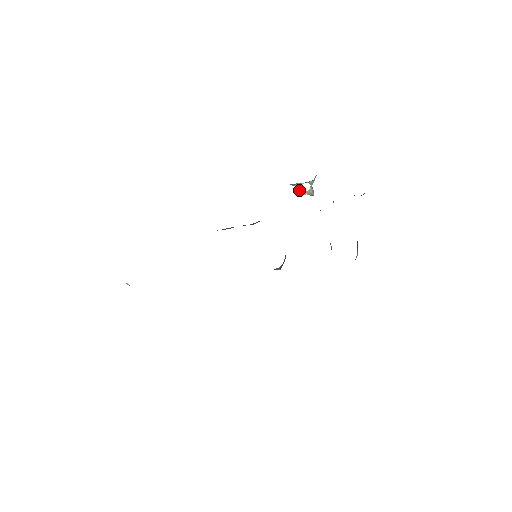
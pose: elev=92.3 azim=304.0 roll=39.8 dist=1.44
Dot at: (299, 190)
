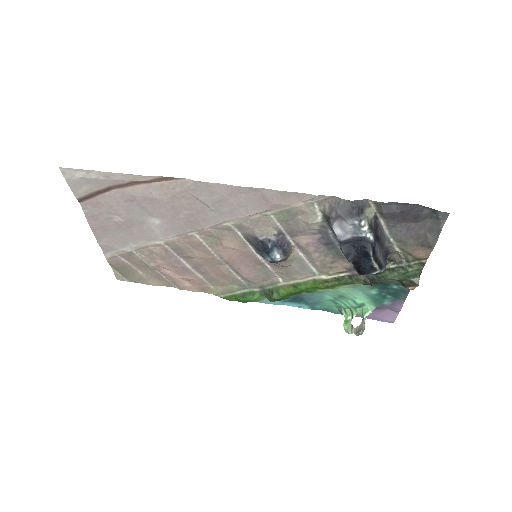
Dot at: (347, 324)
